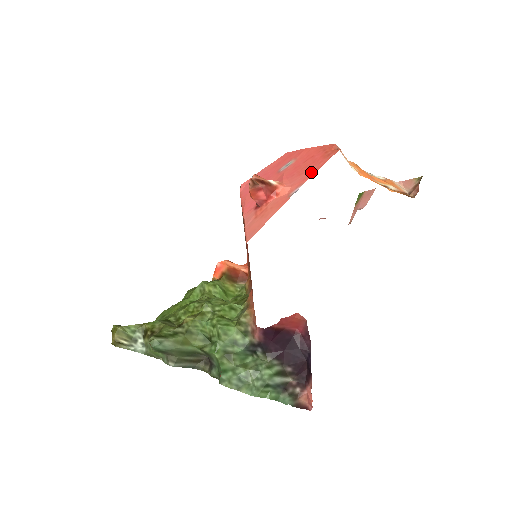
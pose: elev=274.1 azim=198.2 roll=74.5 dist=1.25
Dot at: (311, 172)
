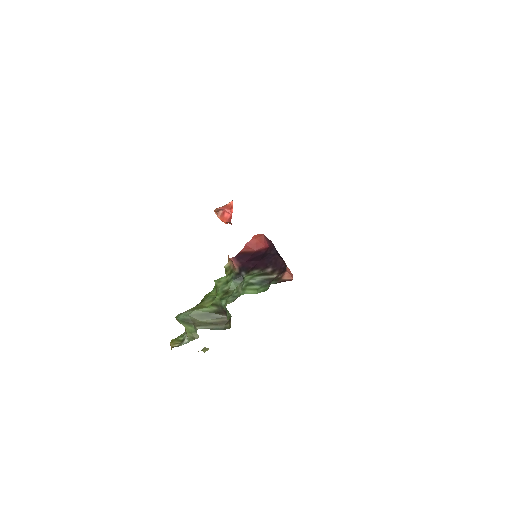
Dot at: occluded
